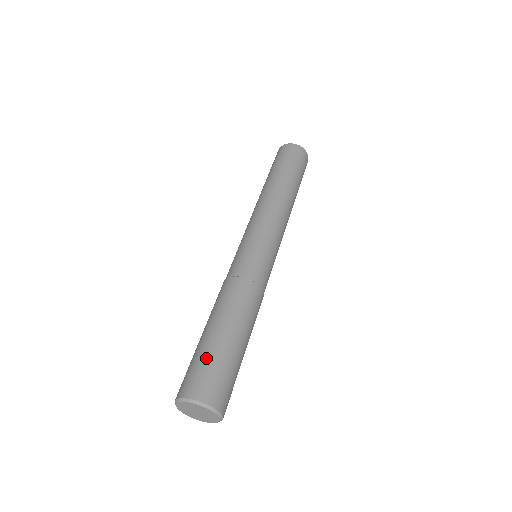
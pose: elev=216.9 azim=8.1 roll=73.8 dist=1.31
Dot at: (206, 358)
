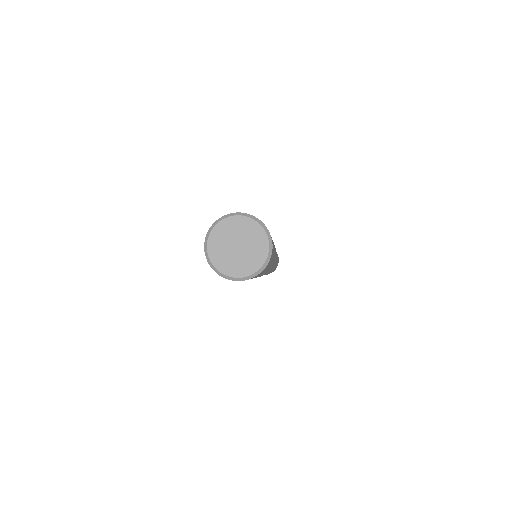
Dot at: occluded
